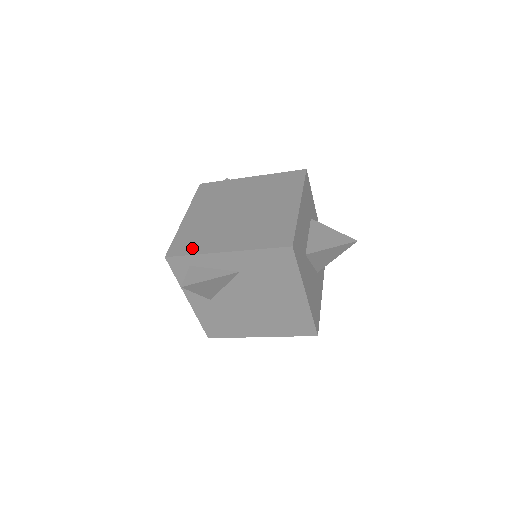
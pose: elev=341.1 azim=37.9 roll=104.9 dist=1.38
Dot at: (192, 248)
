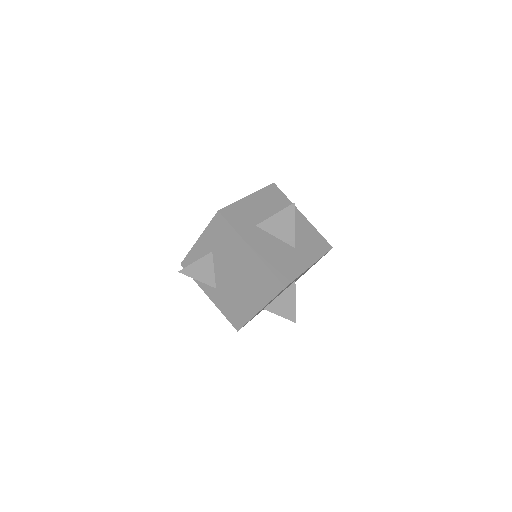
Dot at: occluded
